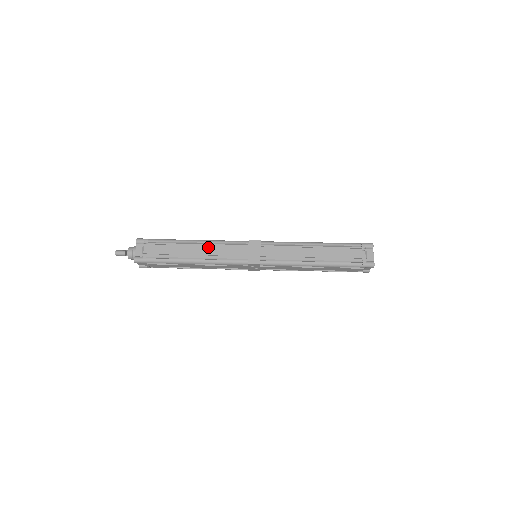
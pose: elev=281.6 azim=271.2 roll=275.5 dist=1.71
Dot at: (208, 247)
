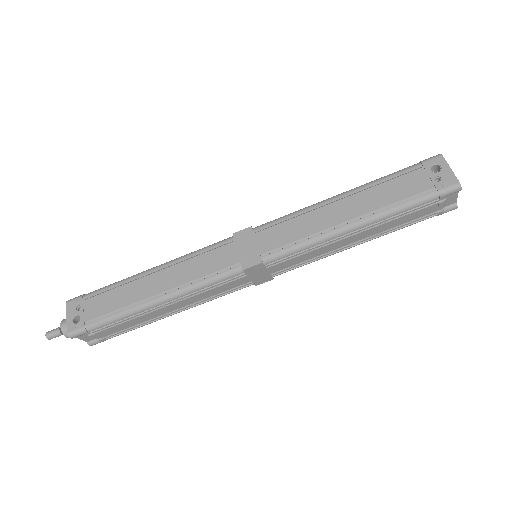
Dot at: (184, 300)
